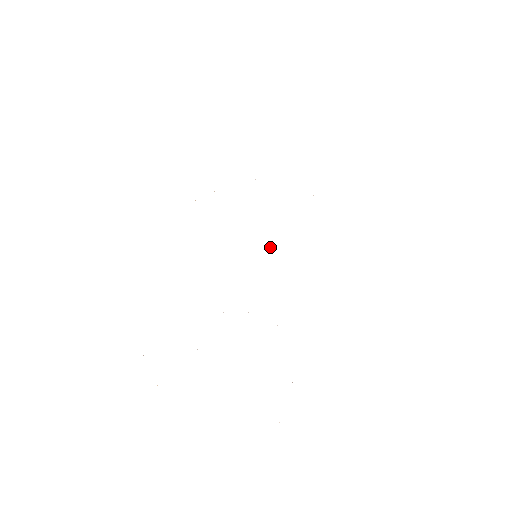
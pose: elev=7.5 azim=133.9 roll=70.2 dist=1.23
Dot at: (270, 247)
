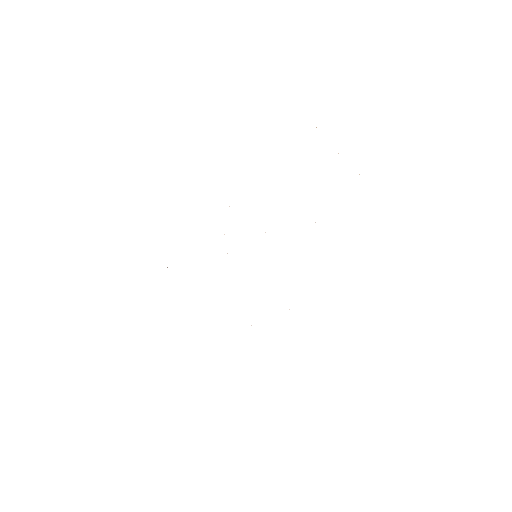
Dot at: occluded
